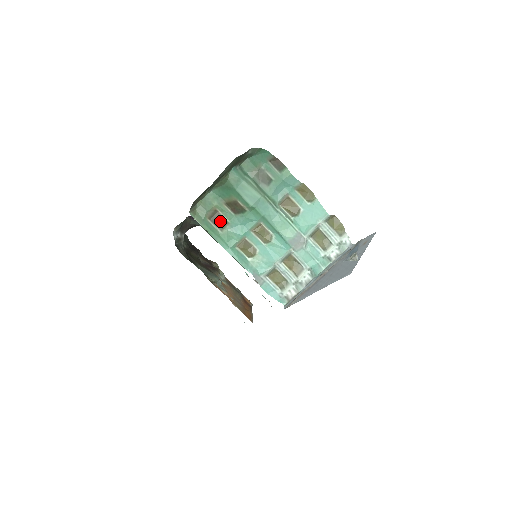
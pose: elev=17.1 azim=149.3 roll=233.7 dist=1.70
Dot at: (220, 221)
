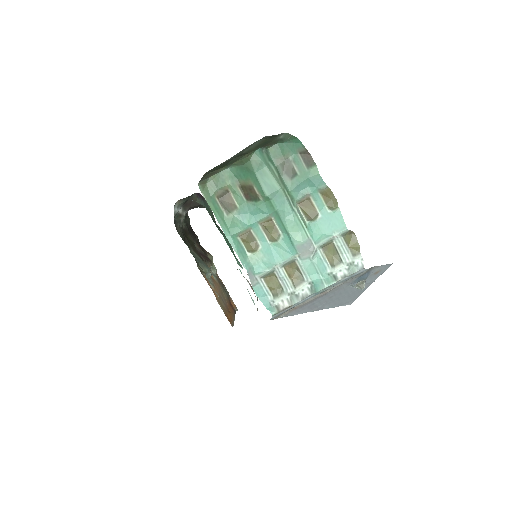
Dot at: (229, 203)
